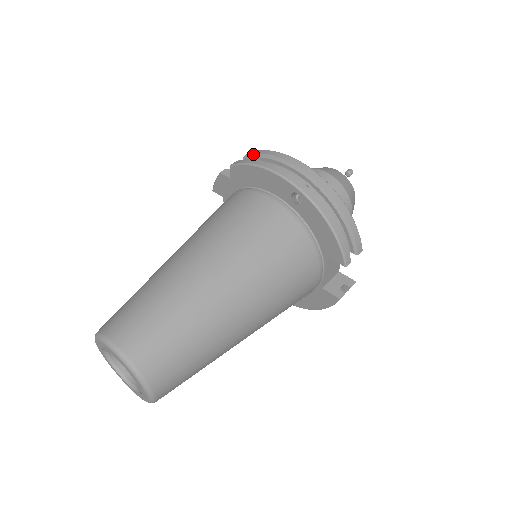
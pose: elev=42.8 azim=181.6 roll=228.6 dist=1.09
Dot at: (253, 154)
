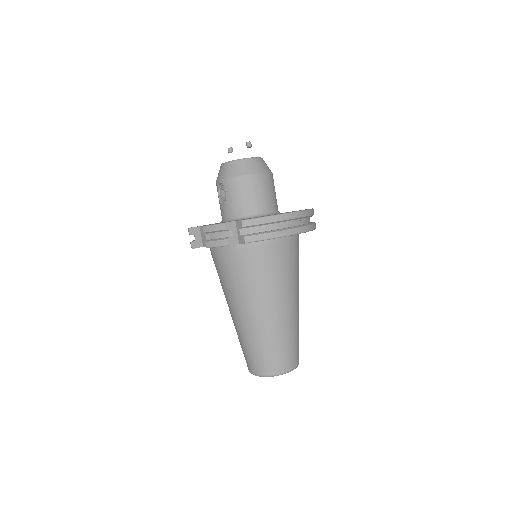
Dot at: (255, 225)
